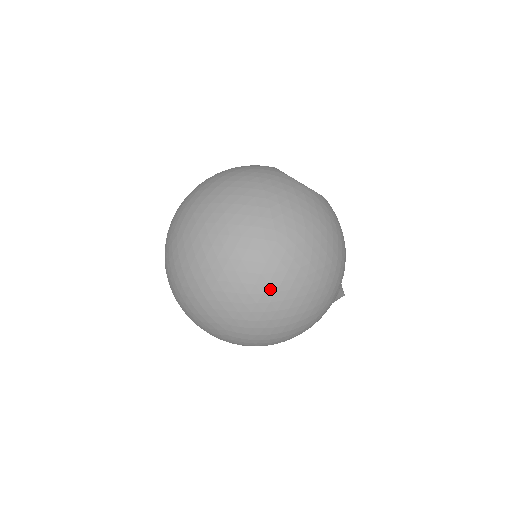
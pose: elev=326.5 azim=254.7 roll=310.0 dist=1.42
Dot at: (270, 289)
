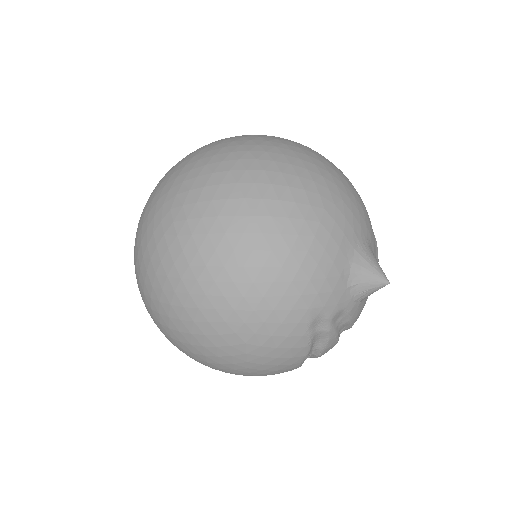
Dot at: (234, 144)
